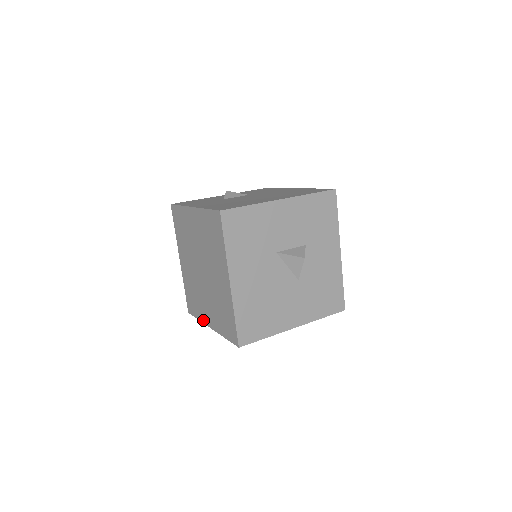
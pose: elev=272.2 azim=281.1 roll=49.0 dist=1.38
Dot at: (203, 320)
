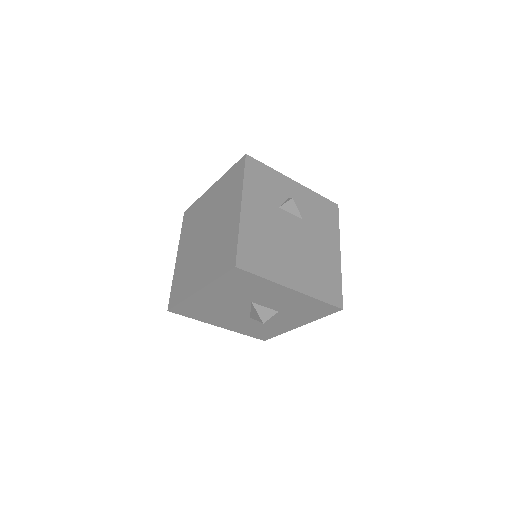
Dot at: (180, 243)
